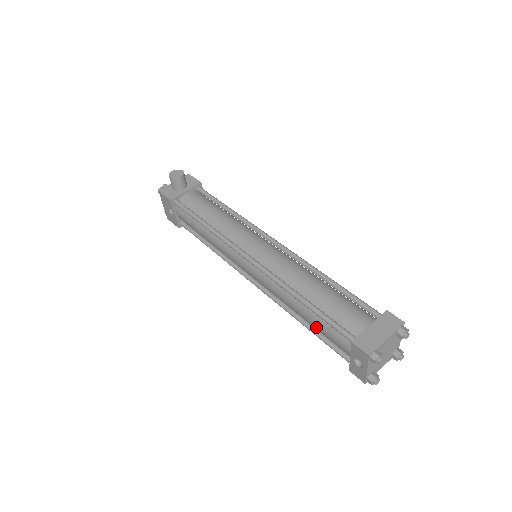
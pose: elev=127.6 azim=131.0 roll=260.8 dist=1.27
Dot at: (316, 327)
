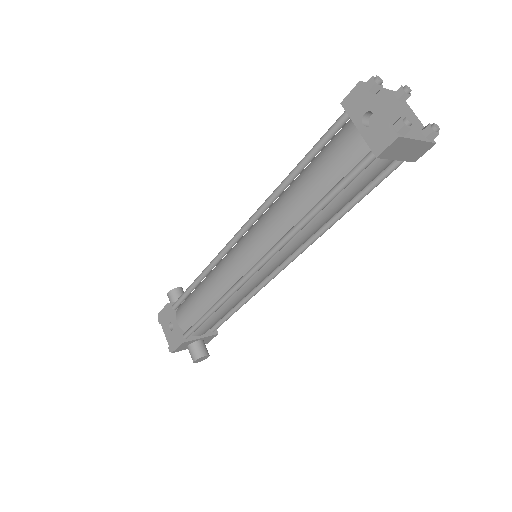
Dot at: (319, 178)
